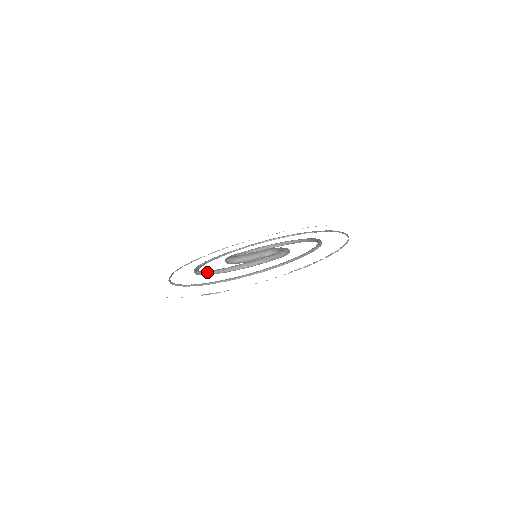
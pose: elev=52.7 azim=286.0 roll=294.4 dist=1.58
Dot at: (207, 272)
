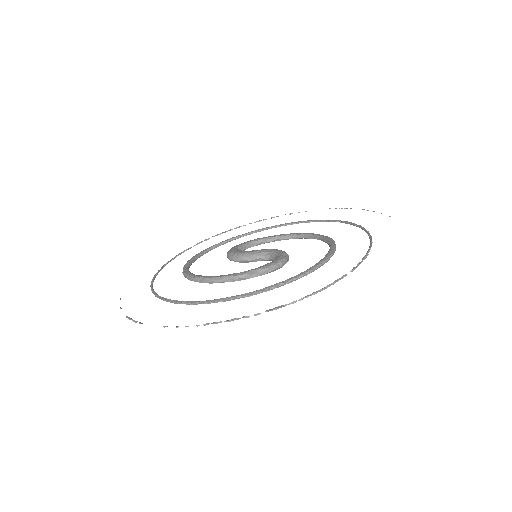
Dot at: occluded
